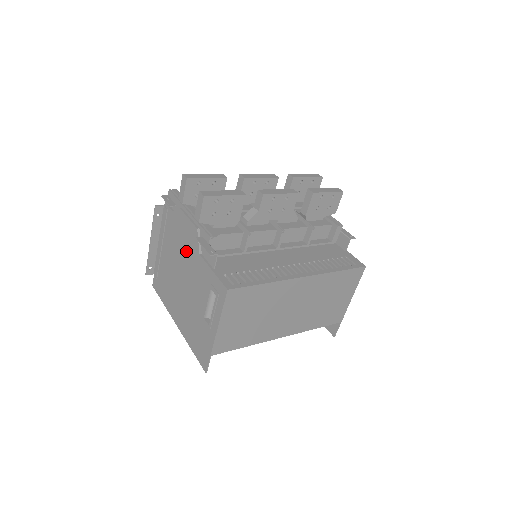
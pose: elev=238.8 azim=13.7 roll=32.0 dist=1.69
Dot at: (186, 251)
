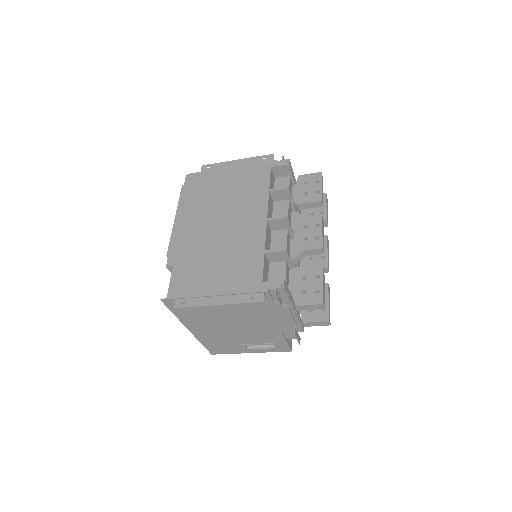
Dot at: (264, 323)
